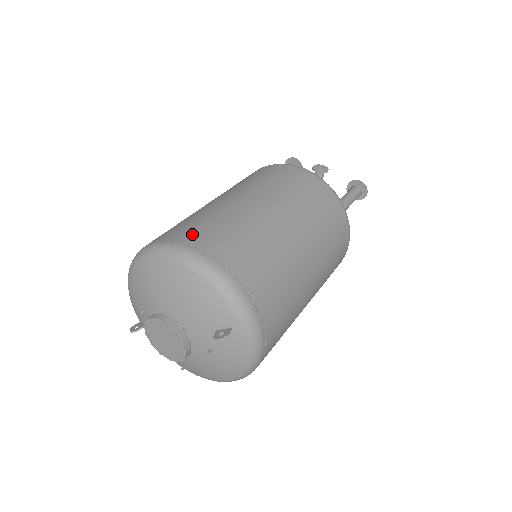
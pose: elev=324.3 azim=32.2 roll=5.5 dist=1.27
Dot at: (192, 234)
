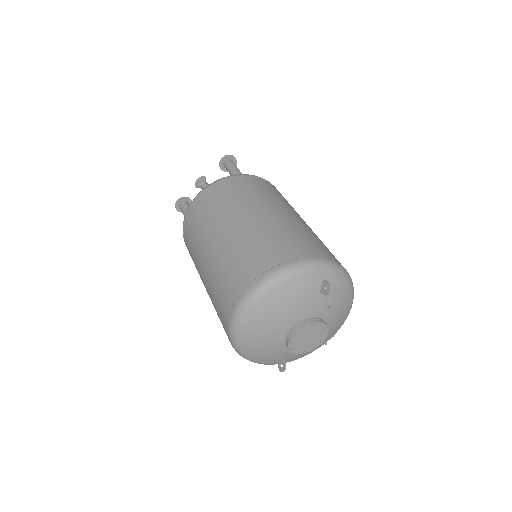
Dot at: (238, 282)
